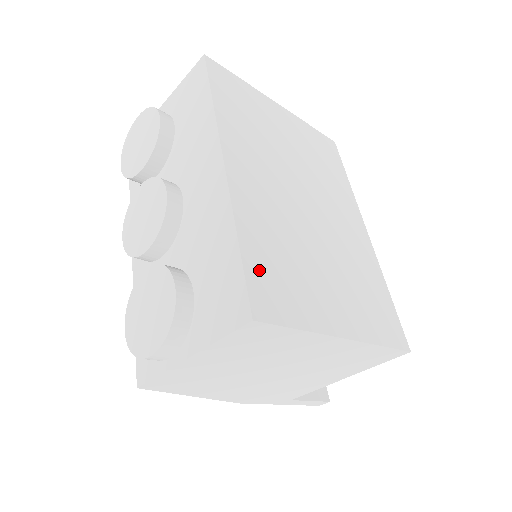
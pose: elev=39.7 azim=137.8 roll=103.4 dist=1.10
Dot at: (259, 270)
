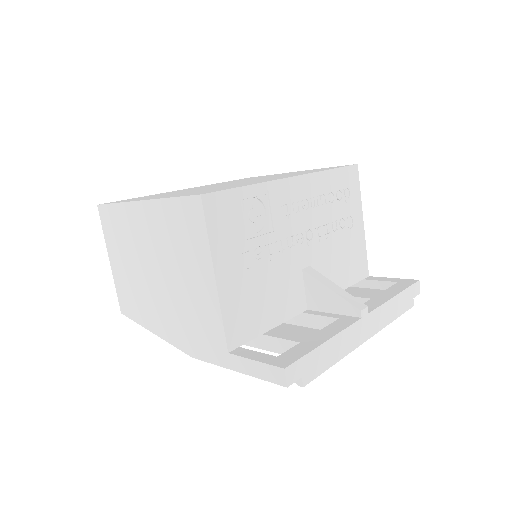
Dot at: occluded
